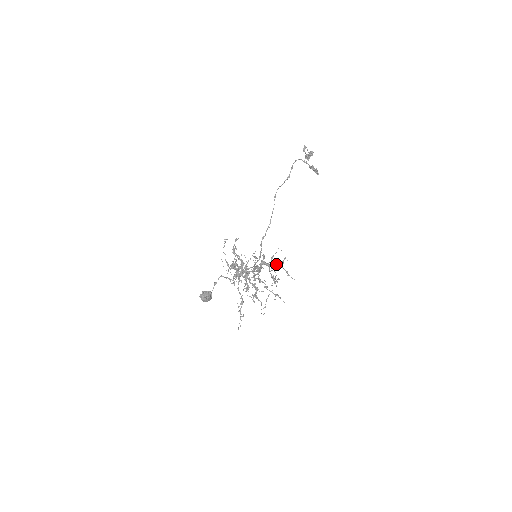
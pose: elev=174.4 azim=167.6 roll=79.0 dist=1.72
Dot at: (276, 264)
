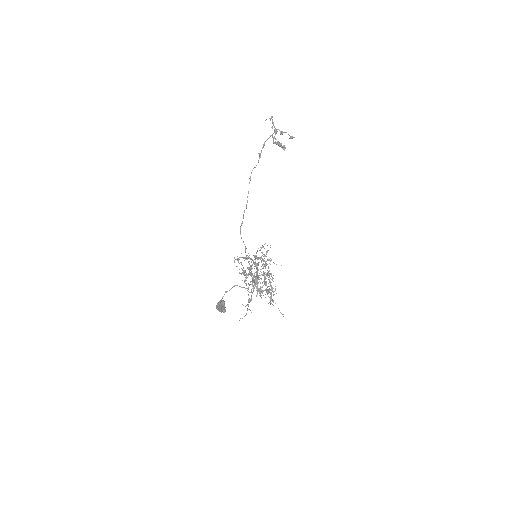
Dot at: occluded
